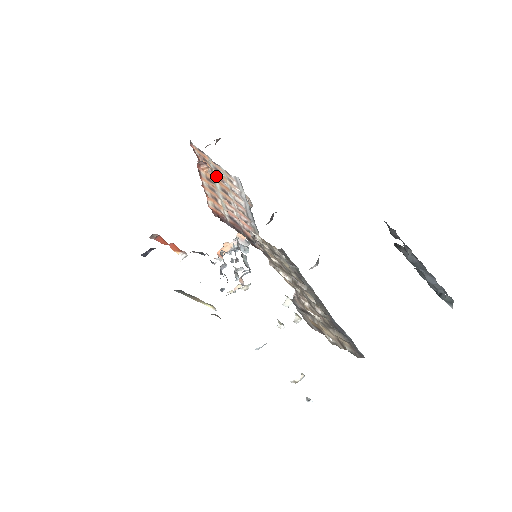
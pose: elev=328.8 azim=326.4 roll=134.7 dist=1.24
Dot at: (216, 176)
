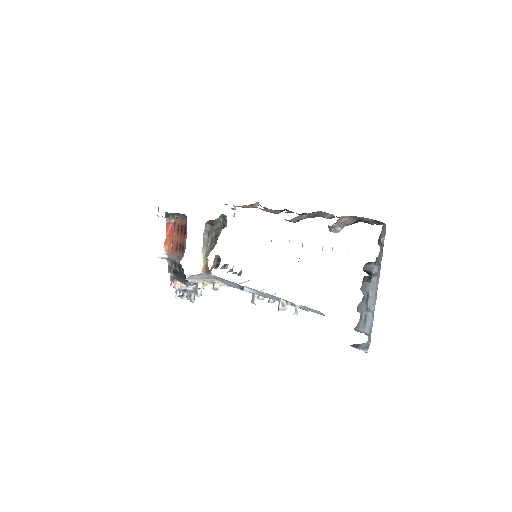
Dot at: occluded
